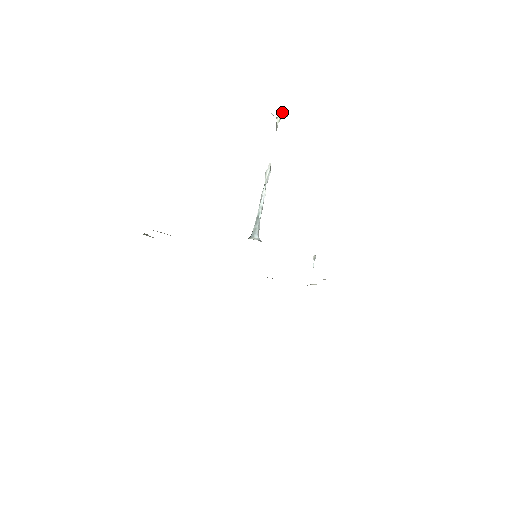
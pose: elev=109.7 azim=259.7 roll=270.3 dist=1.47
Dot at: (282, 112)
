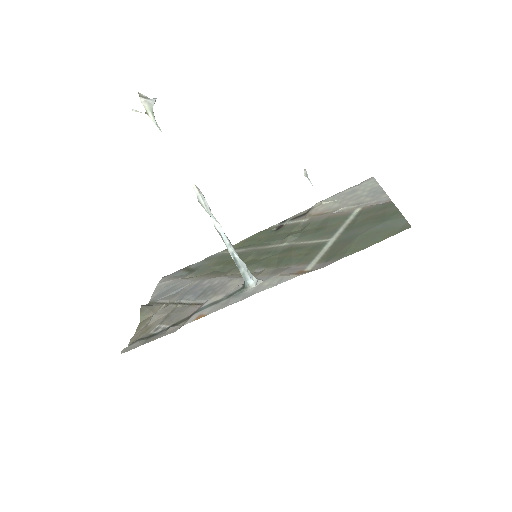
Dot at: (145, 99)
